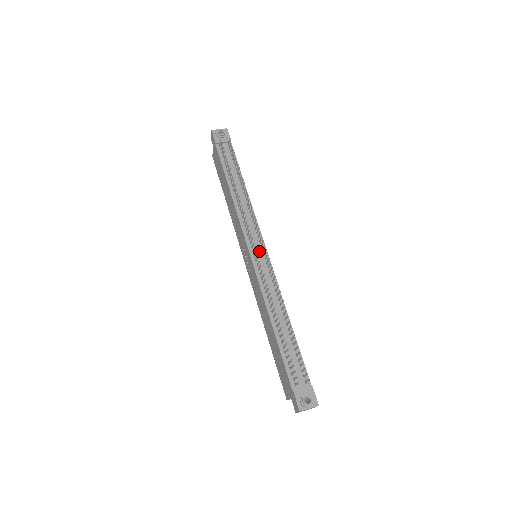
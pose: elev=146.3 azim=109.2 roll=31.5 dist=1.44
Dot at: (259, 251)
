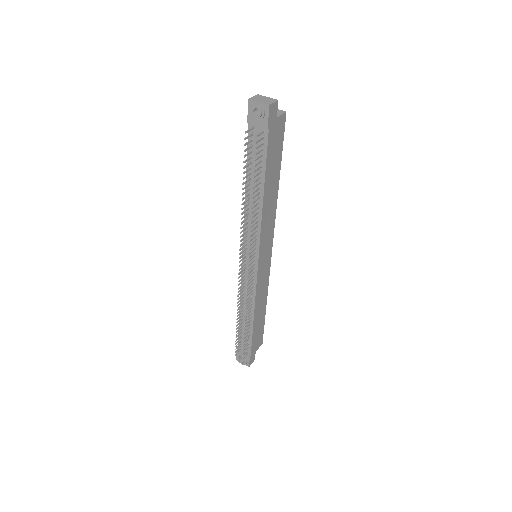
Dot at: occluded
